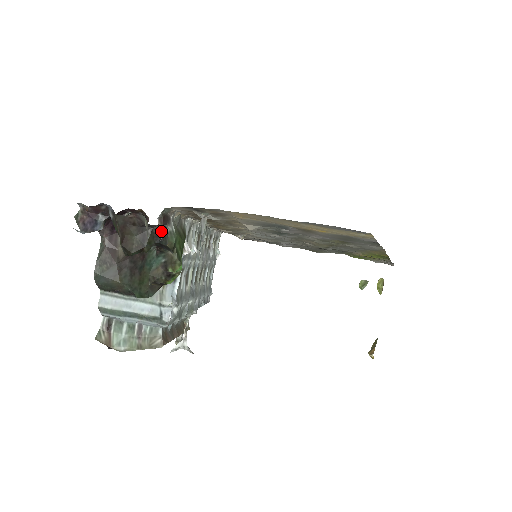
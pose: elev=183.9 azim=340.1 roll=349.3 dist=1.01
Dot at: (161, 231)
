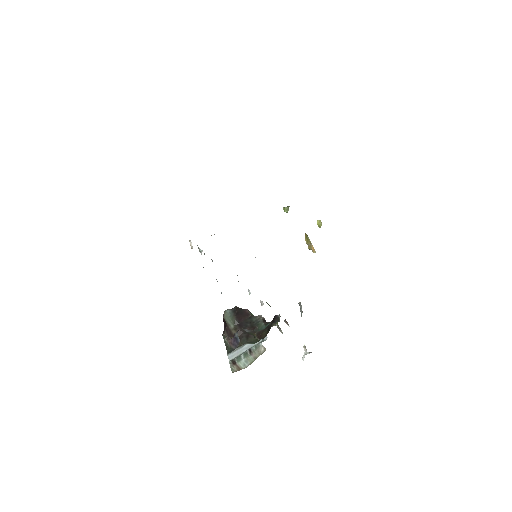
Dot at: (288, 325)
